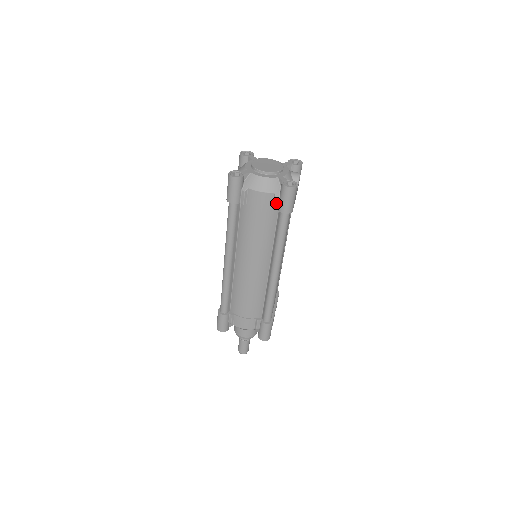
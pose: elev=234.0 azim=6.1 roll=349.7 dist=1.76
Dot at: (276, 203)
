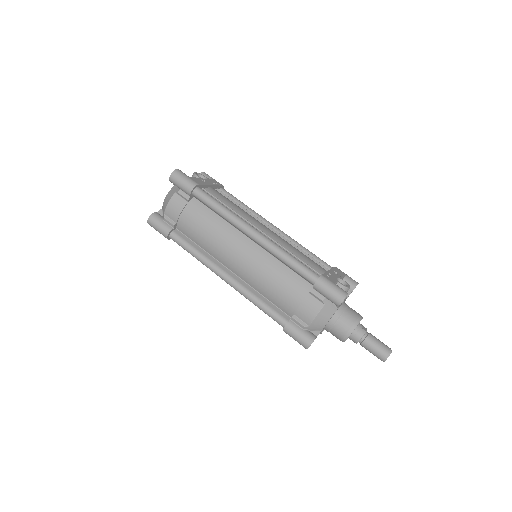
Dot at: (183, 195)
